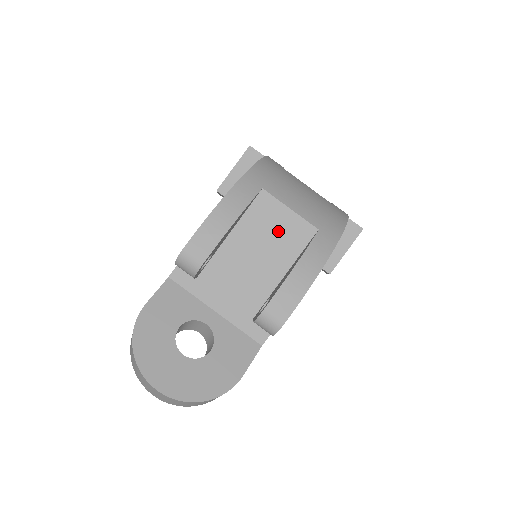
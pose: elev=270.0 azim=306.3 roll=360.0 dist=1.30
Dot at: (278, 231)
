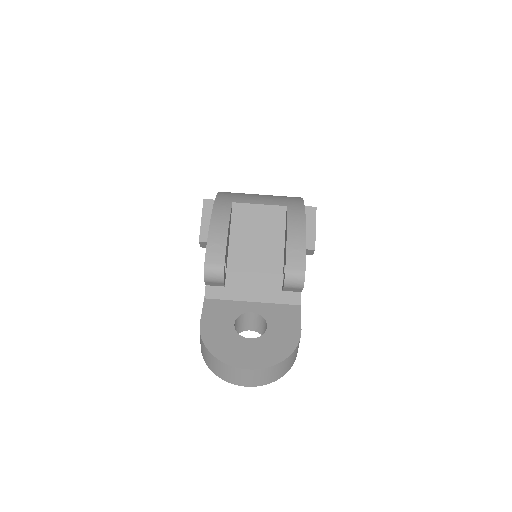
Dot at: (261, 223)
